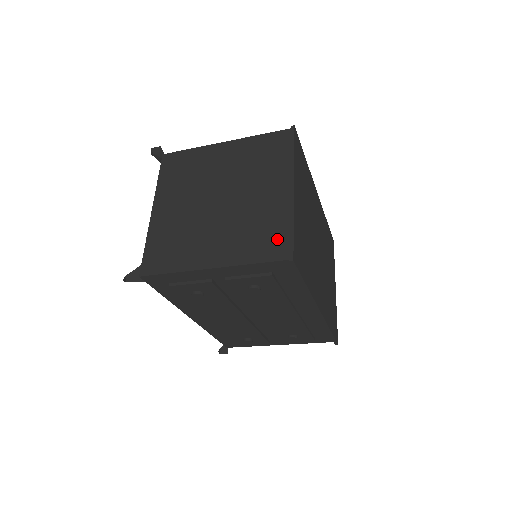
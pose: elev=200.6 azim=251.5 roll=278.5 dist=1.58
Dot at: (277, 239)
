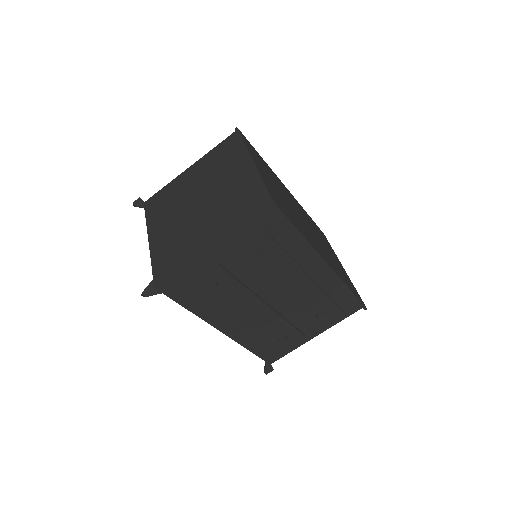
Dot at: (255, 198)
